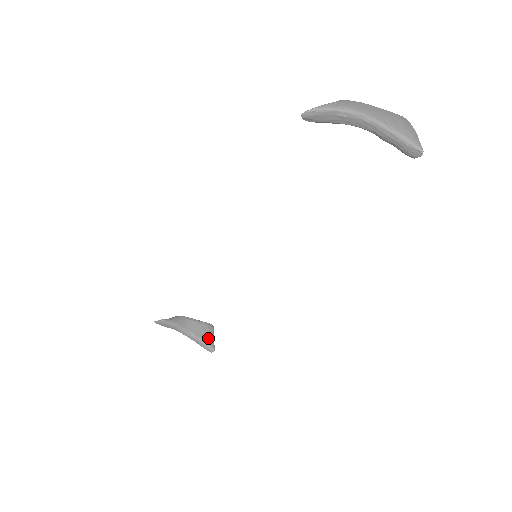
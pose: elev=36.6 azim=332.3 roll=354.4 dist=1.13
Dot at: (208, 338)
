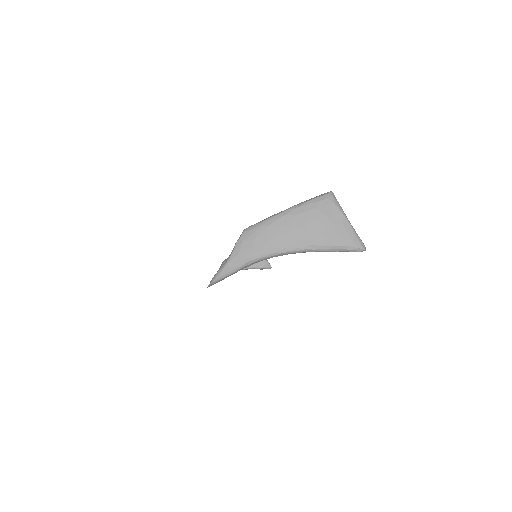
Dot at: (260, 262)
